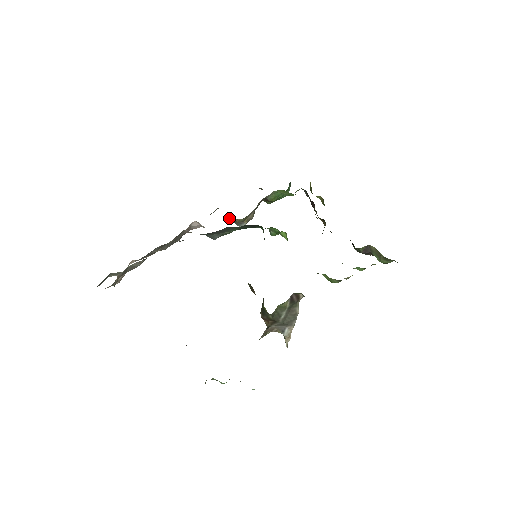
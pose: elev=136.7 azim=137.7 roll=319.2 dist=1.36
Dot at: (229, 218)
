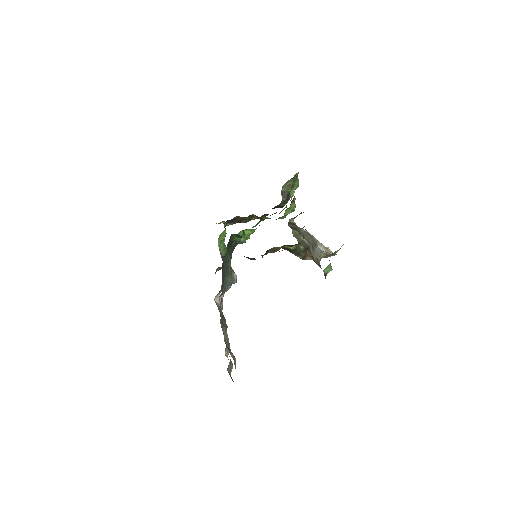
Dot at: occluded
